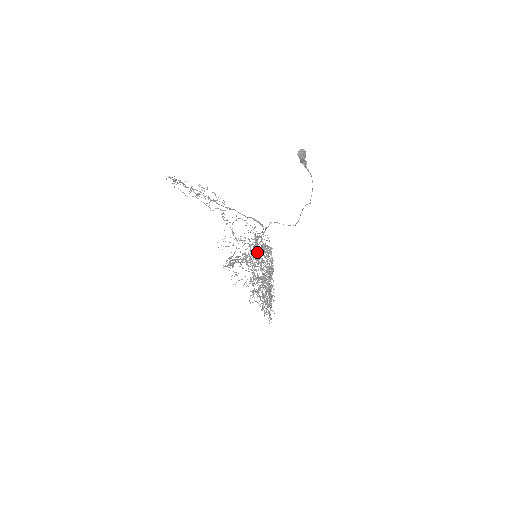
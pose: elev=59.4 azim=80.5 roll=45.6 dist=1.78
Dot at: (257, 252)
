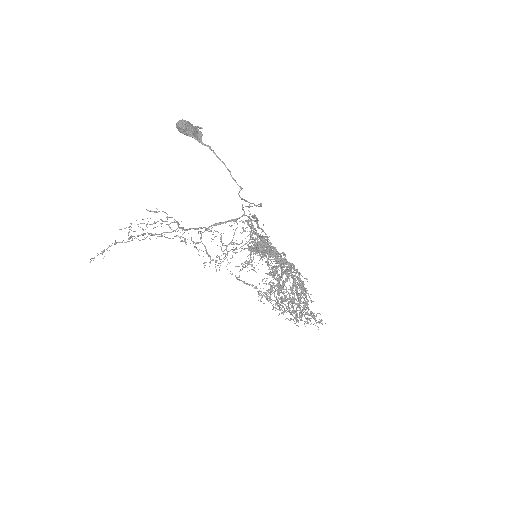
Dot at: occluded
